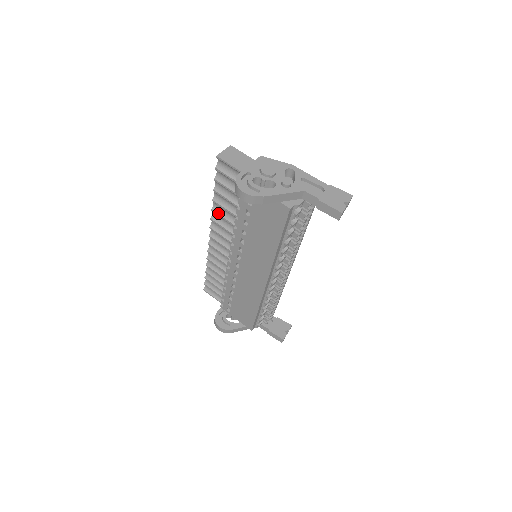
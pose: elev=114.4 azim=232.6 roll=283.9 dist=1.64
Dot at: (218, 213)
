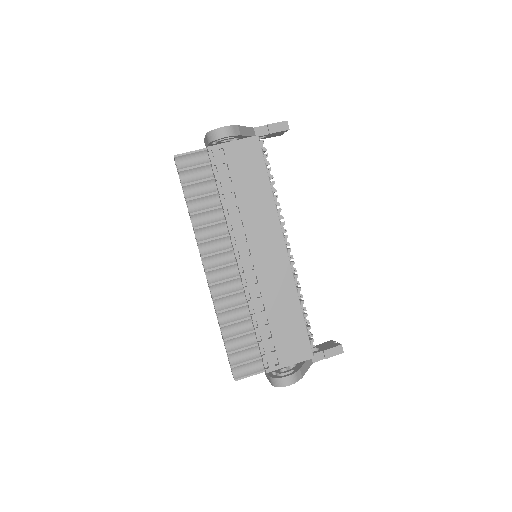
Dot at: (202, 225)
